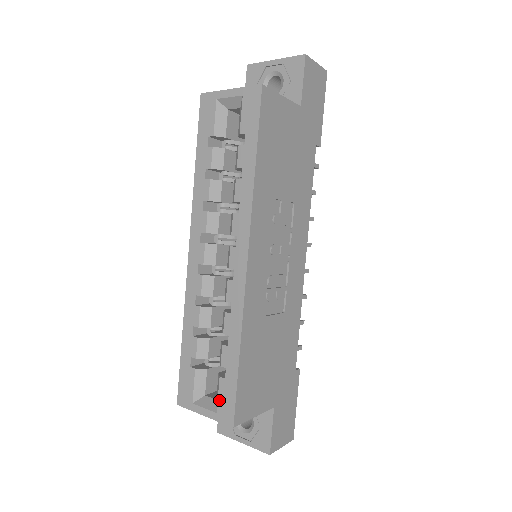
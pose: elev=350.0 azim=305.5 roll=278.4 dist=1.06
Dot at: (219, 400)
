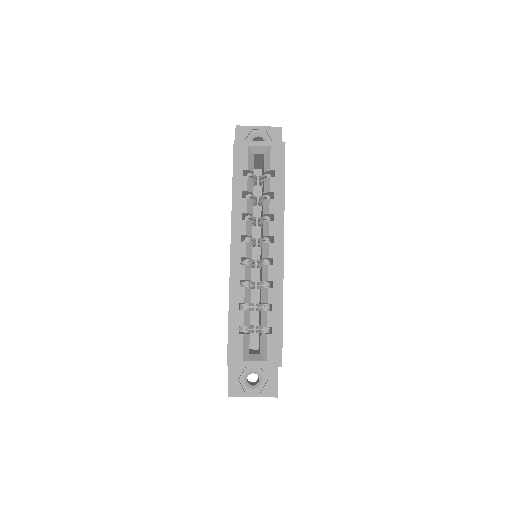
Dot at: (268, 351)
